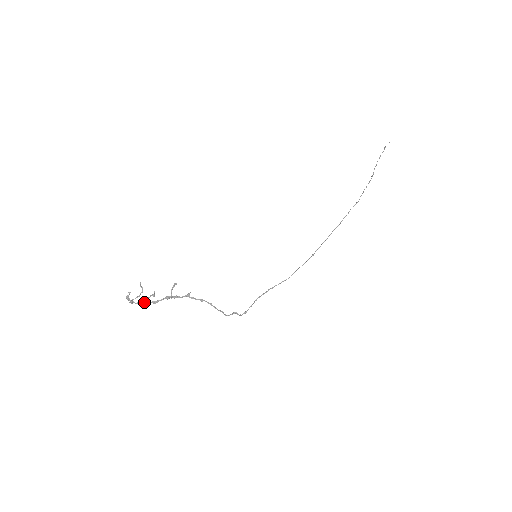
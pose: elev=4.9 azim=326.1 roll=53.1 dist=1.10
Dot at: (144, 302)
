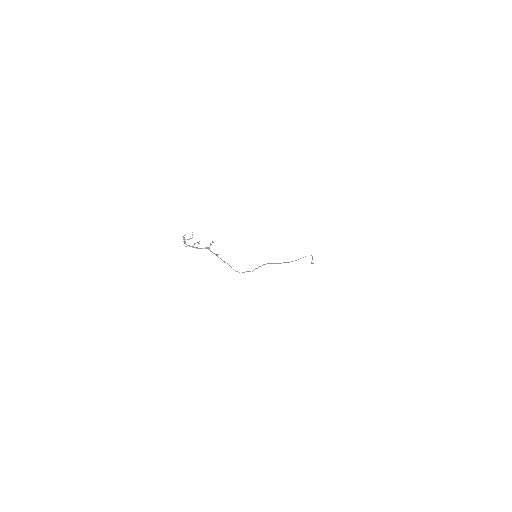
Dot at: (191, 246)
